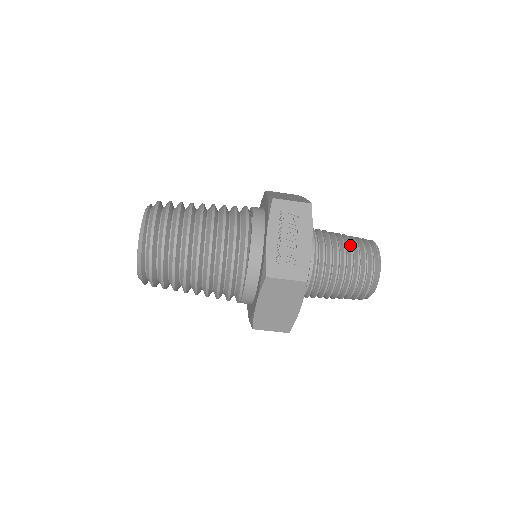
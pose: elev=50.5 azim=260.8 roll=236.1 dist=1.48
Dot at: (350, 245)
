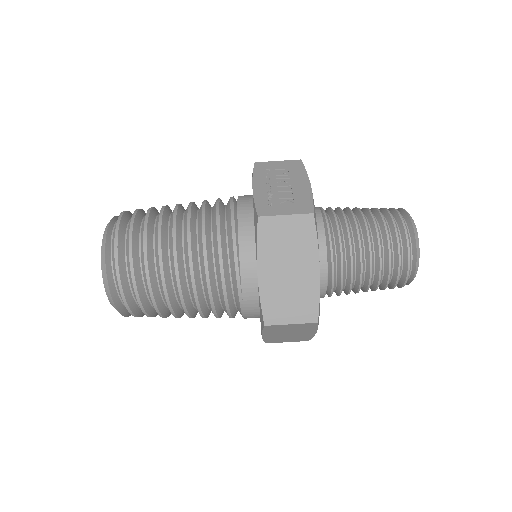
Dot at: (366, 208)
